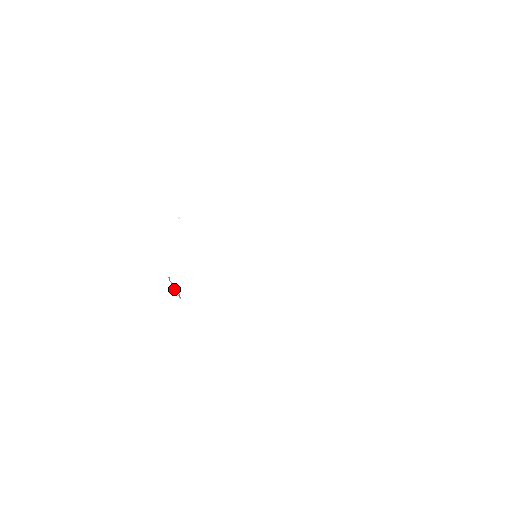
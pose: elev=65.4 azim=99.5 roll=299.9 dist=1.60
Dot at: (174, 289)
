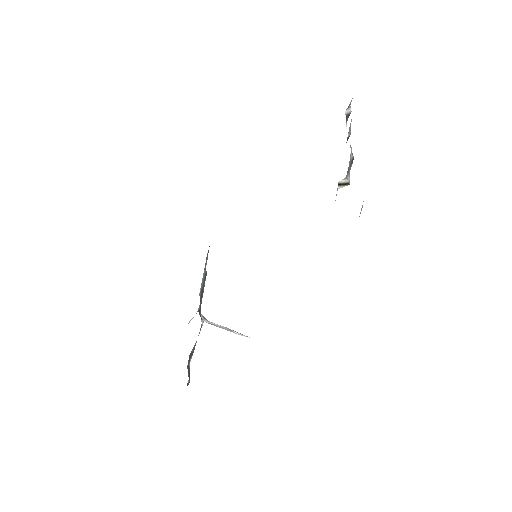
Dot at: (227, 329)
